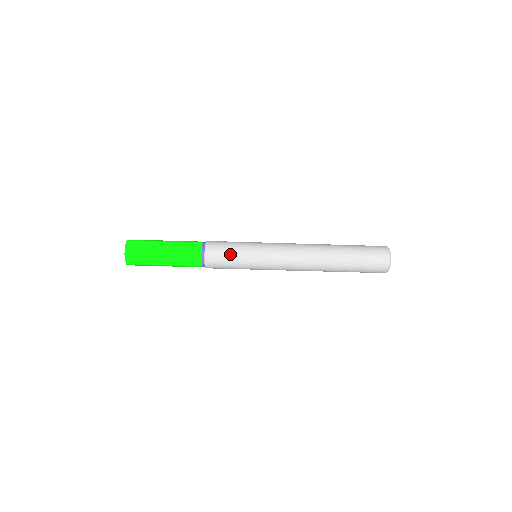
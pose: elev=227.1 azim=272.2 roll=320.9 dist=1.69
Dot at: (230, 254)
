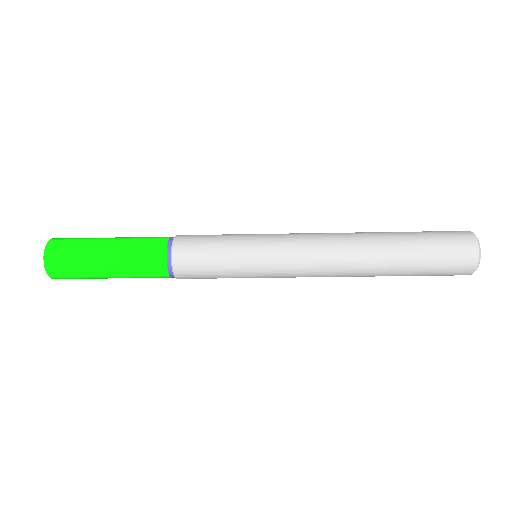
Dot at: (214, 276)
